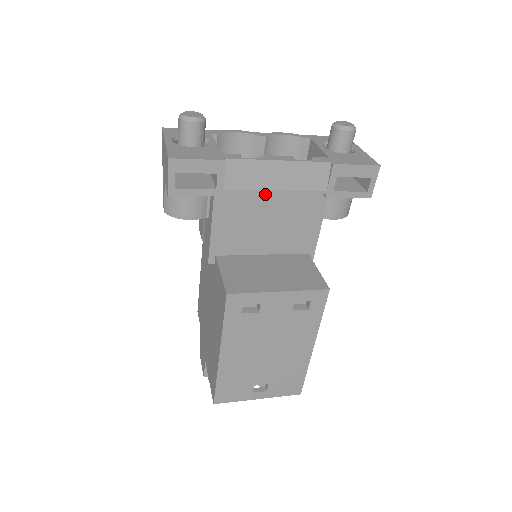
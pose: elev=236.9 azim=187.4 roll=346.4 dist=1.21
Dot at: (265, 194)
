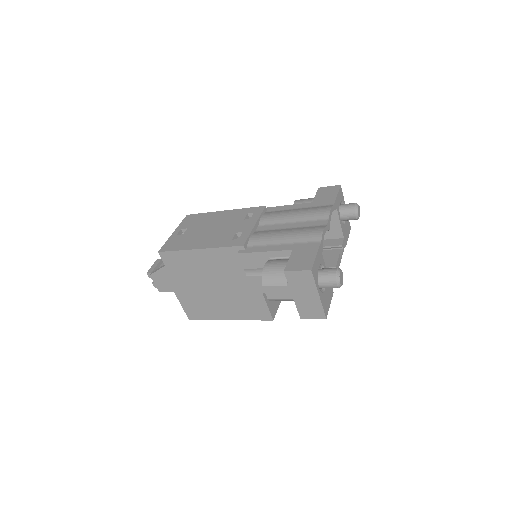
Dot at: occluded
